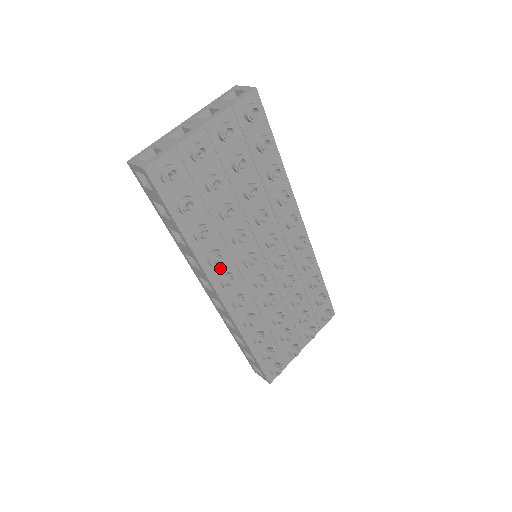
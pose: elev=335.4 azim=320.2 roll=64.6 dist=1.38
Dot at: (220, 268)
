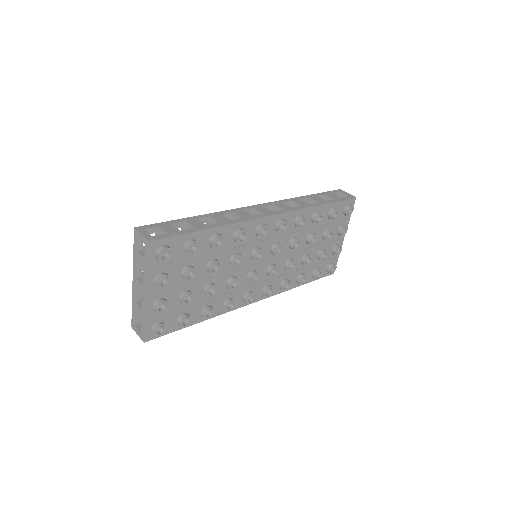
Dot at: (237, 299)
